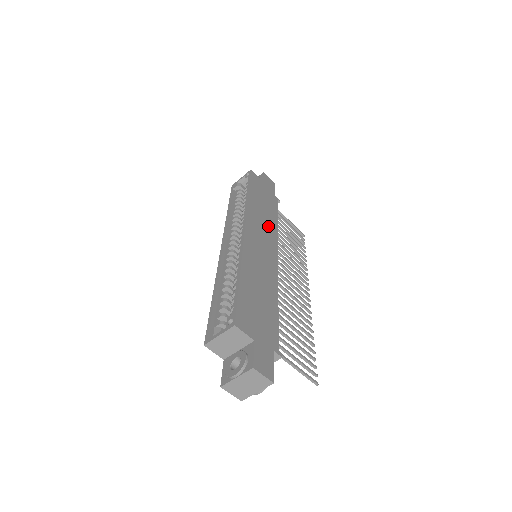
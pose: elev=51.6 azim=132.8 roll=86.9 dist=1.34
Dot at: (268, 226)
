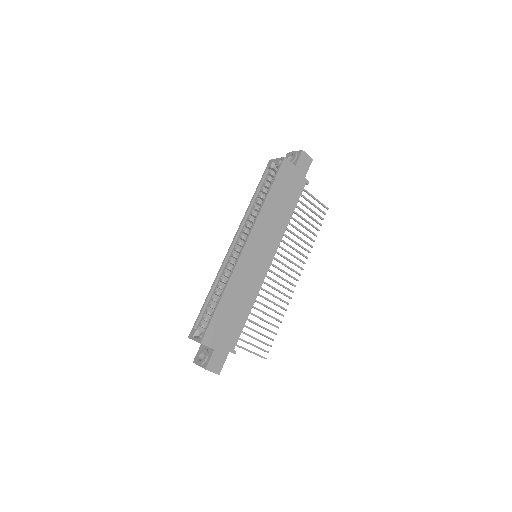
Dot at: (276, 228)
